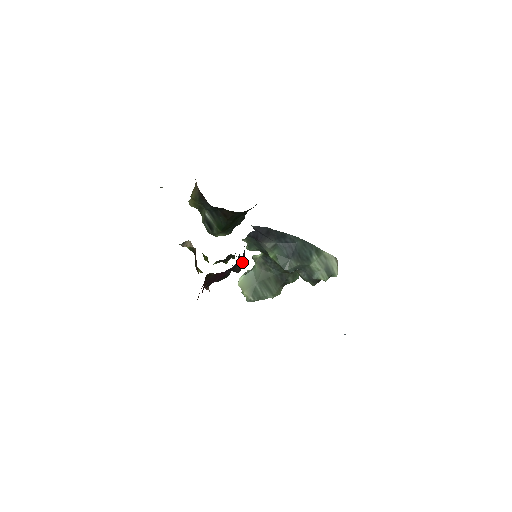
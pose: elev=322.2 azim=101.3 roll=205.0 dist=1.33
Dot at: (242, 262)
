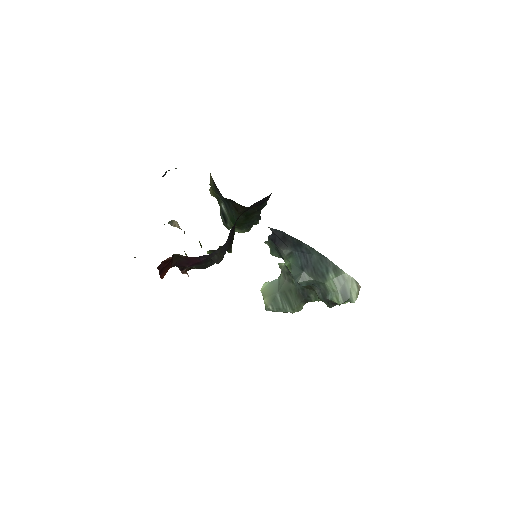
Dot at: (222, 253)
